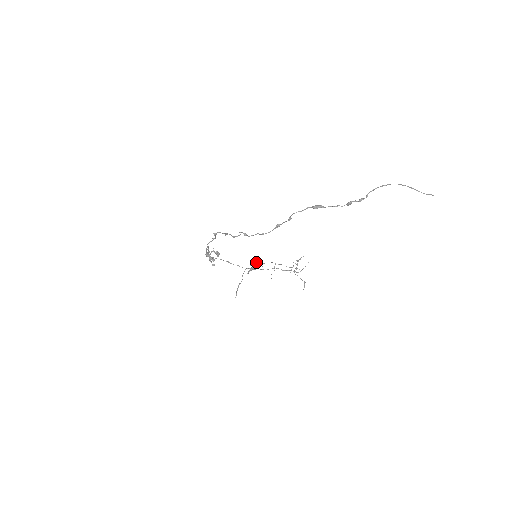
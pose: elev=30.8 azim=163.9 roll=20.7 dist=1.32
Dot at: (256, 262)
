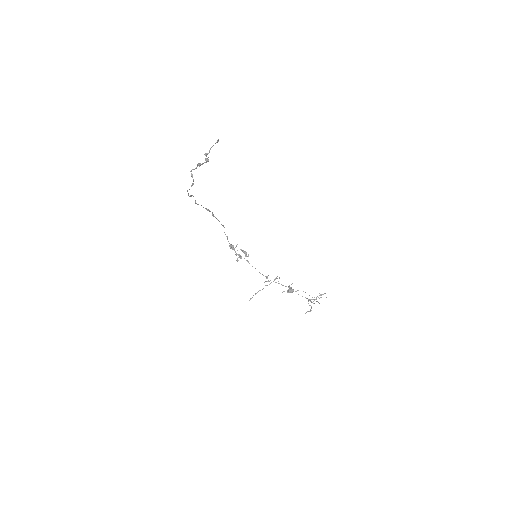
Dot at: (279, 277)
